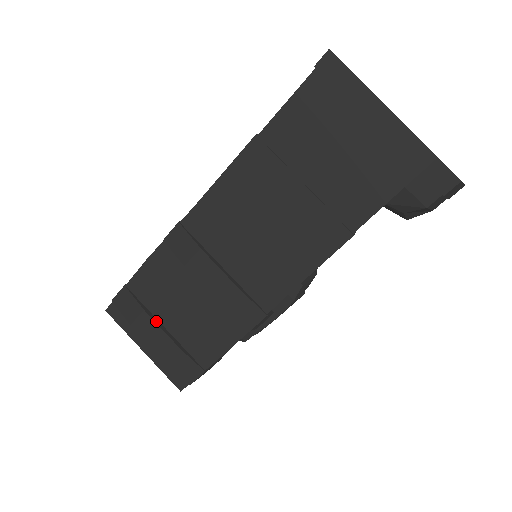
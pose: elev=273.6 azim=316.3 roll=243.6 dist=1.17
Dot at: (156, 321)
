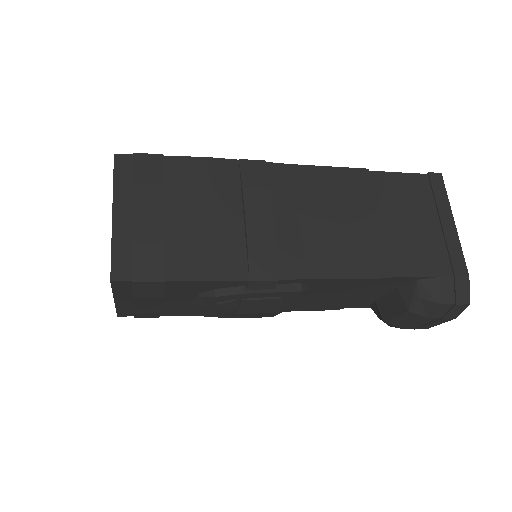
Dot at: (164, 202)
